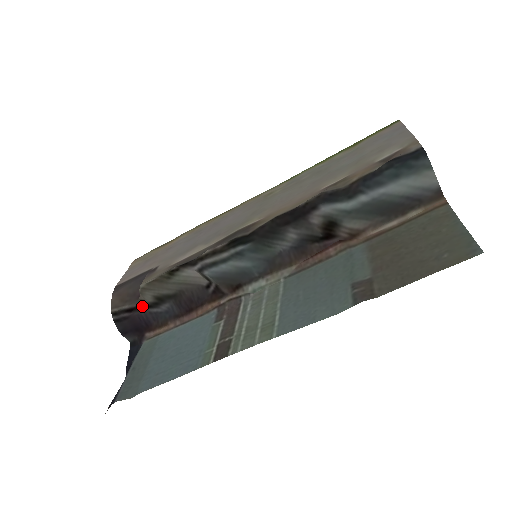
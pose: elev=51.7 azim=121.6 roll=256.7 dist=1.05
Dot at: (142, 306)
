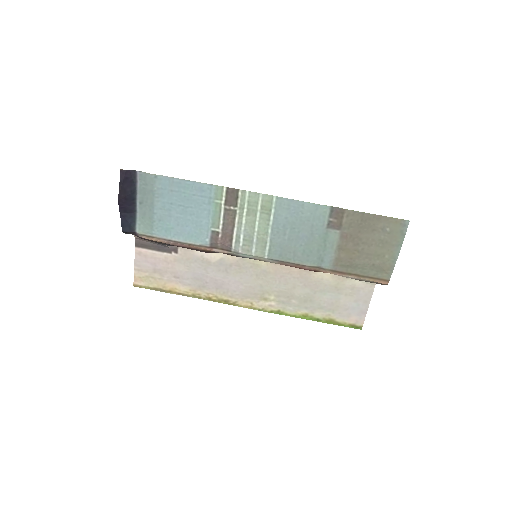
Dot at: occluded
